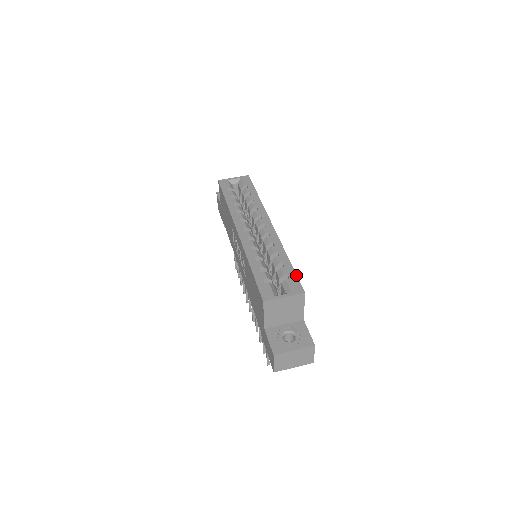
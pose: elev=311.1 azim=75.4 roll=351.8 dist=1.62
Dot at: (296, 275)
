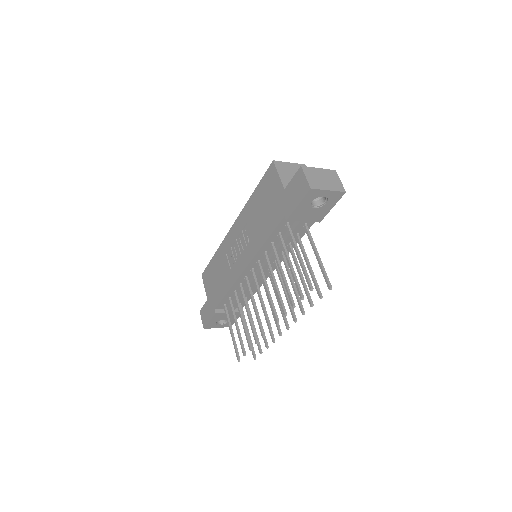
Dot at: occluded
